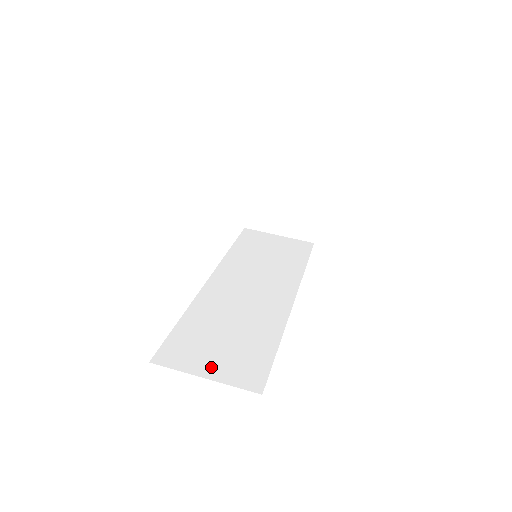
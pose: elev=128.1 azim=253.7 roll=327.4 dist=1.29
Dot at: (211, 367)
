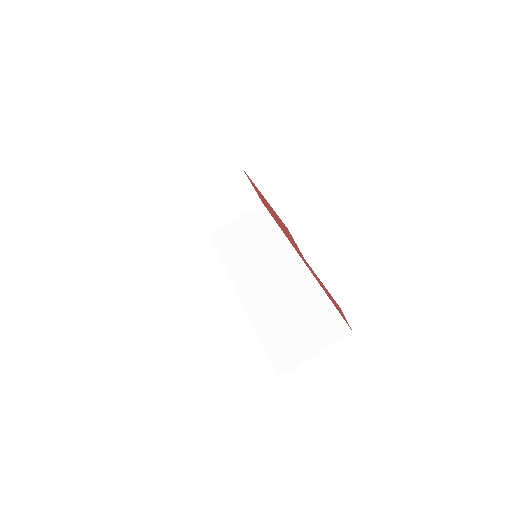
Dot at: (310, 345)
